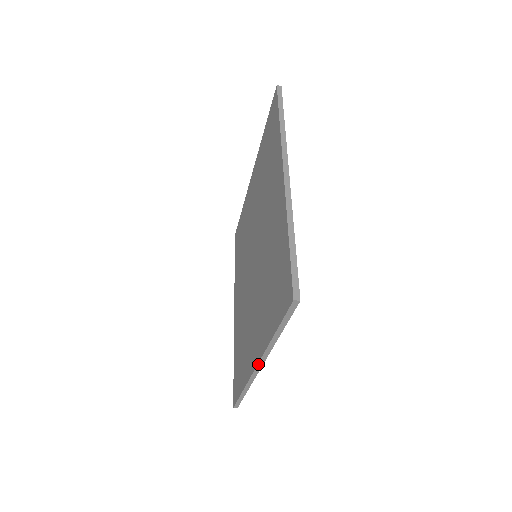
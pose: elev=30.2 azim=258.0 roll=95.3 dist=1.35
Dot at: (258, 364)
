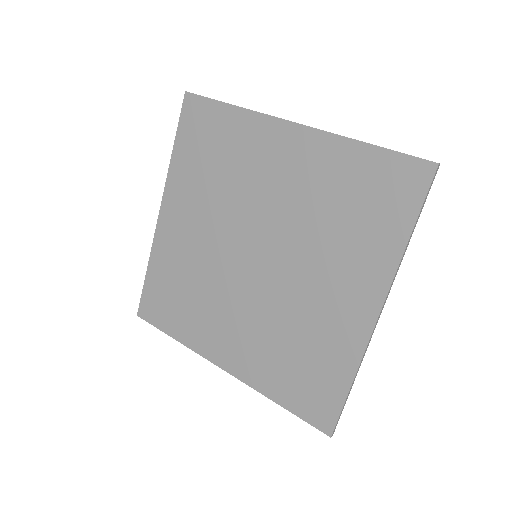
Dot at: (228, 372)
